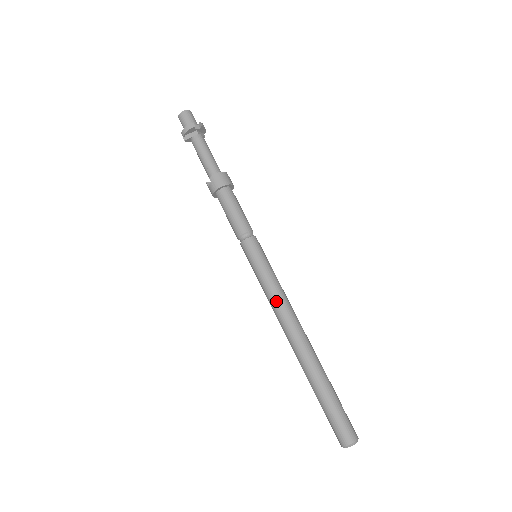
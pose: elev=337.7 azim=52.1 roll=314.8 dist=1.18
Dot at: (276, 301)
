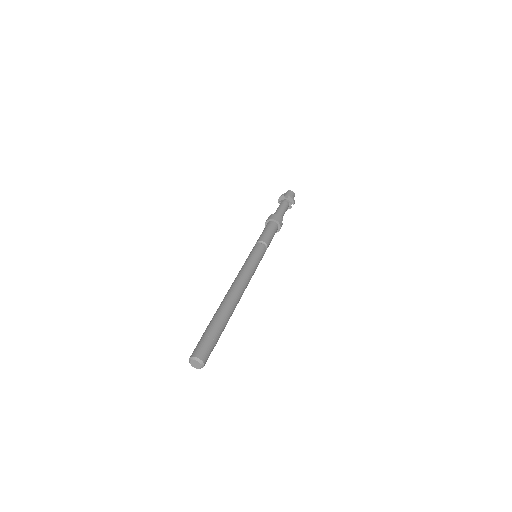
Dot at: (238, 274)
